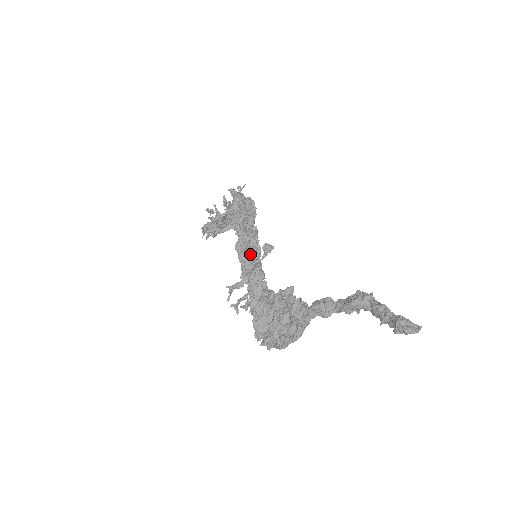
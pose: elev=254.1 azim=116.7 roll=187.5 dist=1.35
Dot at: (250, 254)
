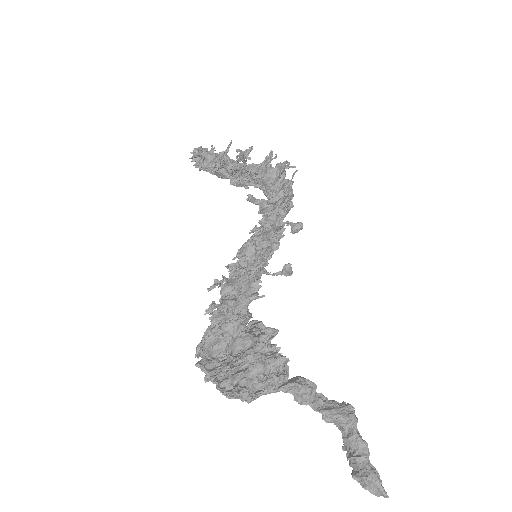
Dot at: occluded
